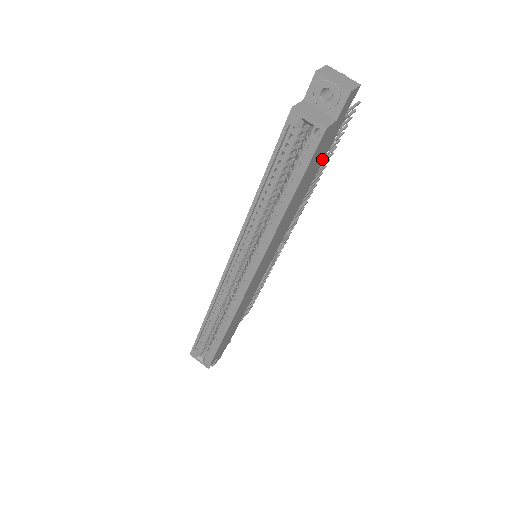
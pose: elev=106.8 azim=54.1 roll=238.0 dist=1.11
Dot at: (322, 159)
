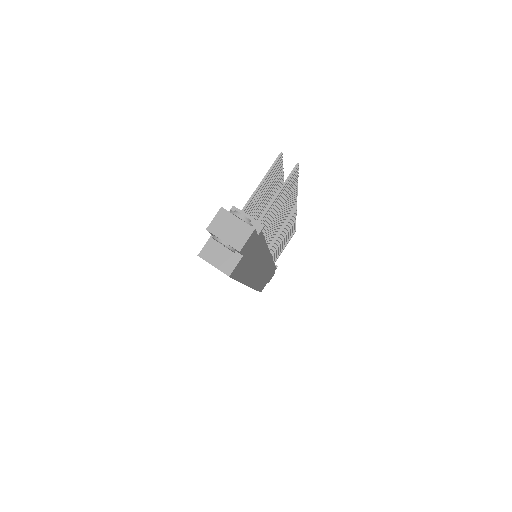
Dot at: (261, 243)
